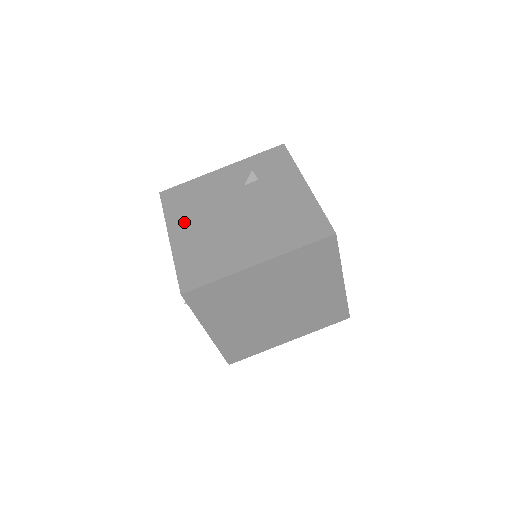
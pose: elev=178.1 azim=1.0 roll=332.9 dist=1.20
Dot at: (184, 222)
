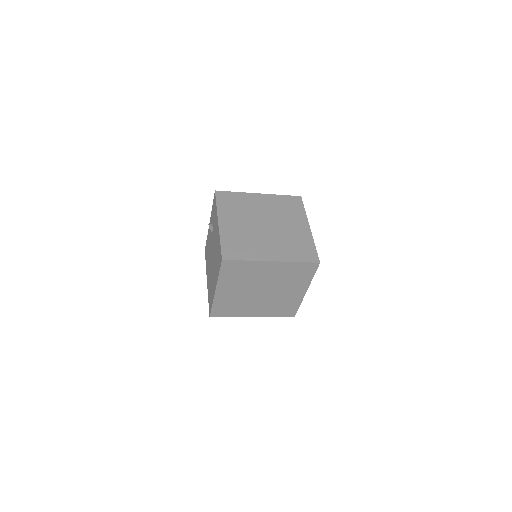
Dot at: occluded
